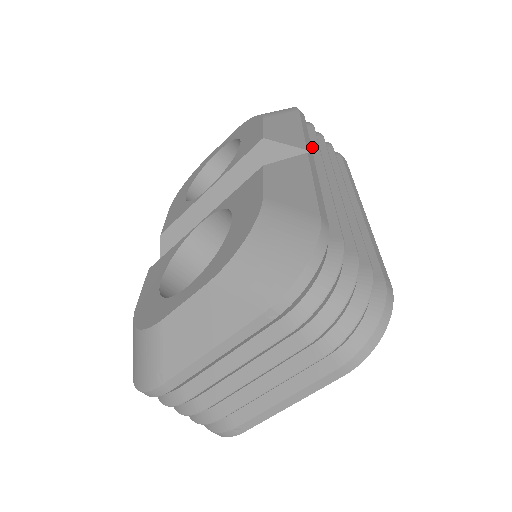
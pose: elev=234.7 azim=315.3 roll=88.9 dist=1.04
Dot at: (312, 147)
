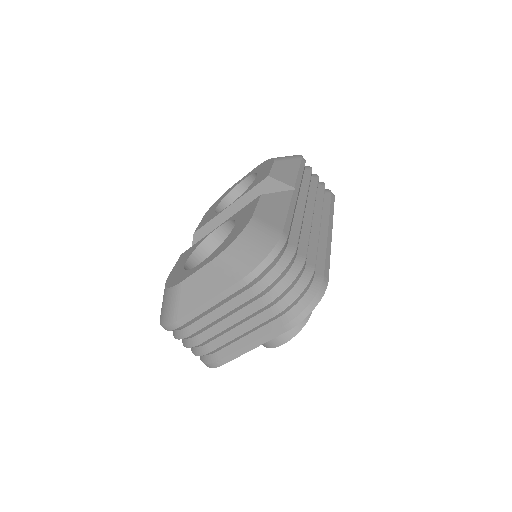
Dot at: (304, 185)
